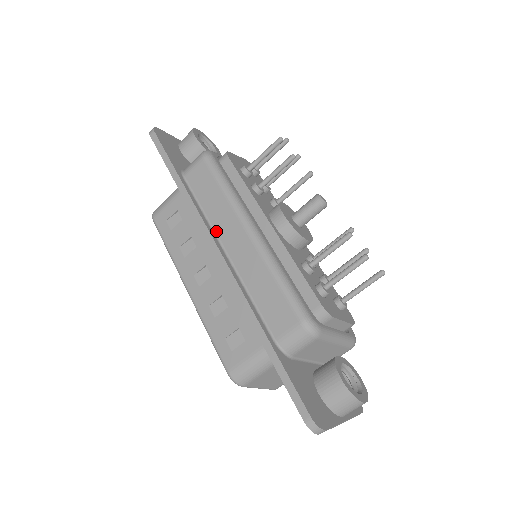
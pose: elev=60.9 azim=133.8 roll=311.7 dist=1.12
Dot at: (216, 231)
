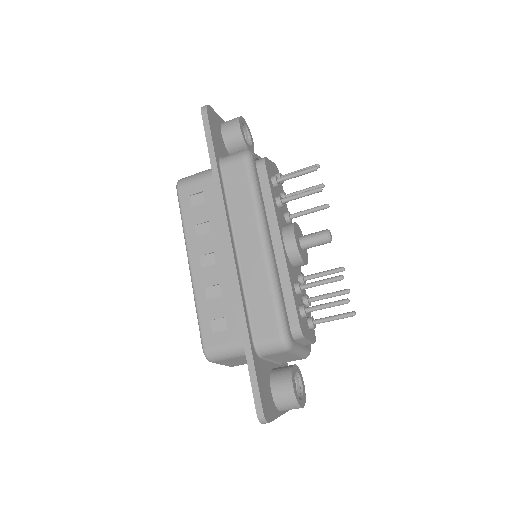
Dot at: (234, 229)
